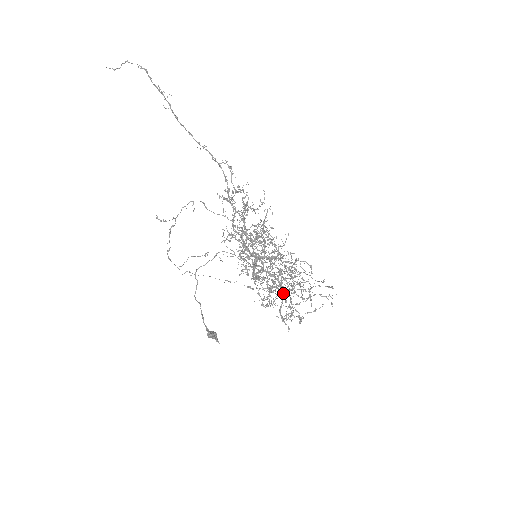
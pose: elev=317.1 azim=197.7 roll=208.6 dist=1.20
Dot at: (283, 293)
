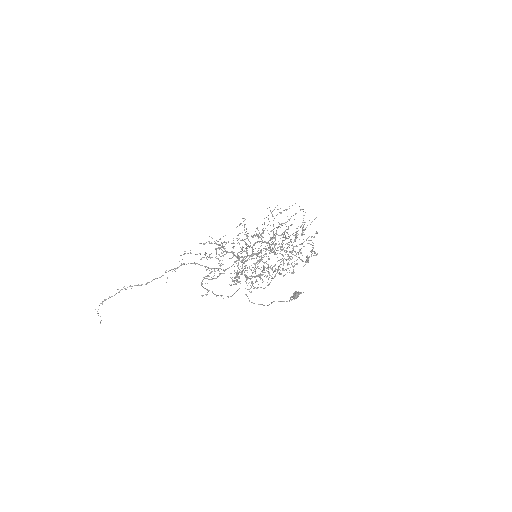
Dot at: occluded
